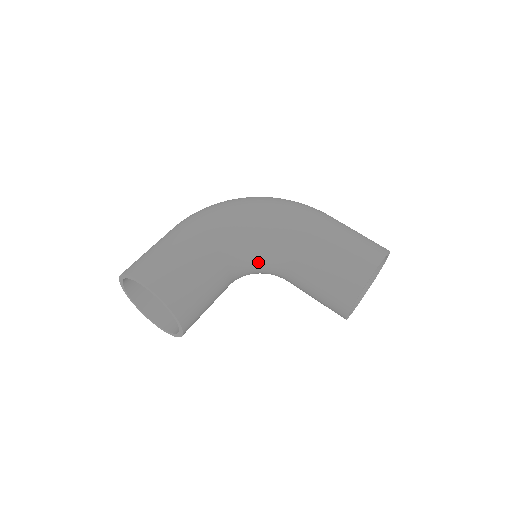
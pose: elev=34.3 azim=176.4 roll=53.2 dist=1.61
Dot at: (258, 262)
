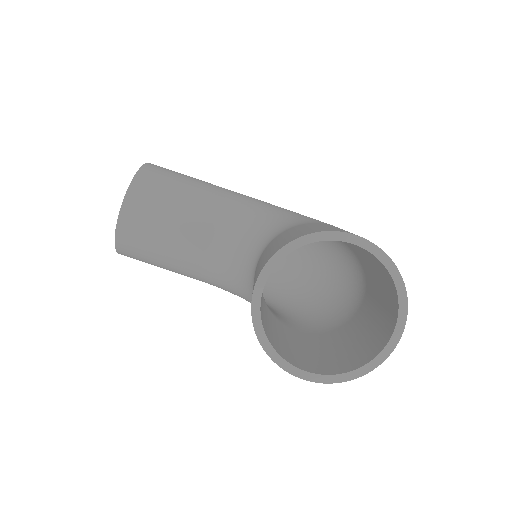
Dot at: (247, 243)
